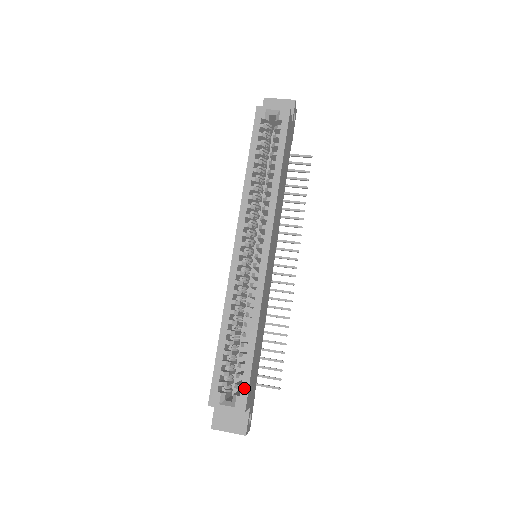
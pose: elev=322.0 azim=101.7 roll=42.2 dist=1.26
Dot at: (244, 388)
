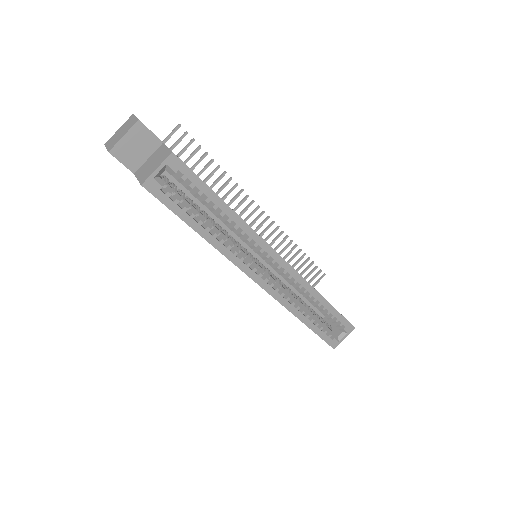
Dot at: (344, 322)
